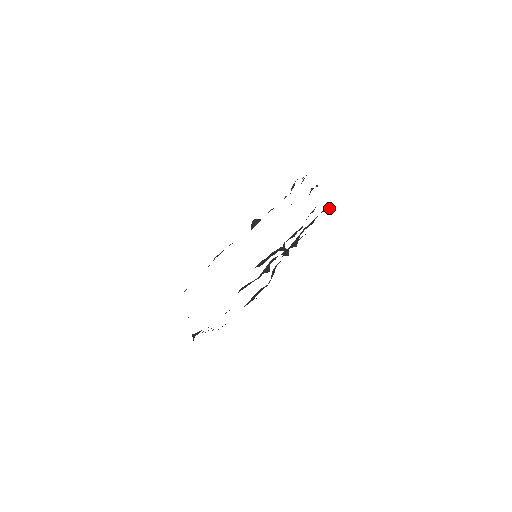
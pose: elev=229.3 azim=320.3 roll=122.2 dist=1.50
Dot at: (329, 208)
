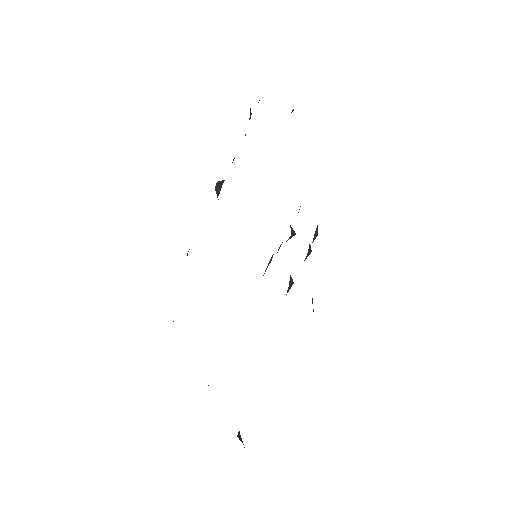
Dot at: occluded
